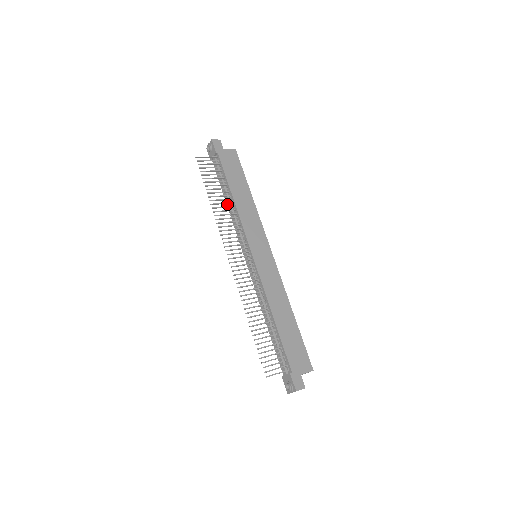
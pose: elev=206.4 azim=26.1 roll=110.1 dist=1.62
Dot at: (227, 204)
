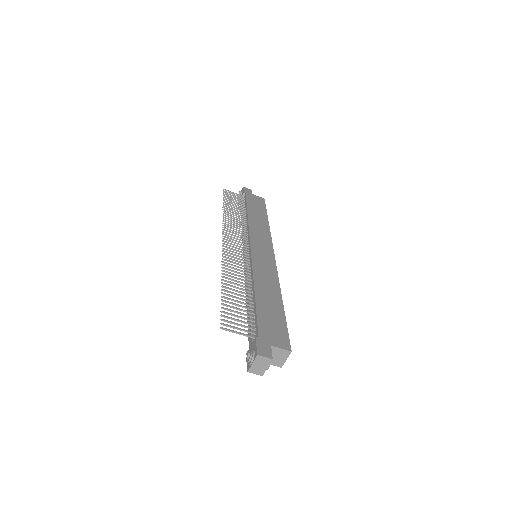
Dot at: occluded
